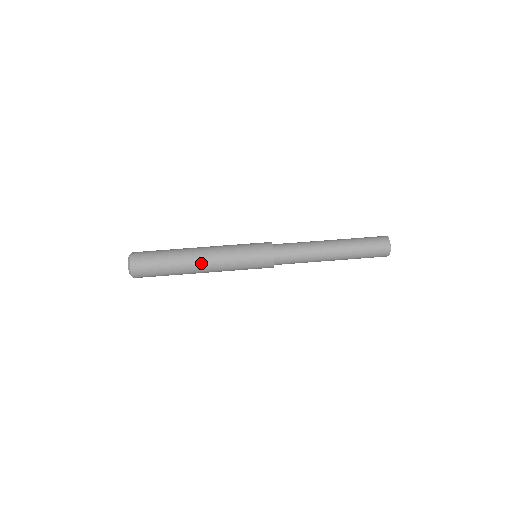
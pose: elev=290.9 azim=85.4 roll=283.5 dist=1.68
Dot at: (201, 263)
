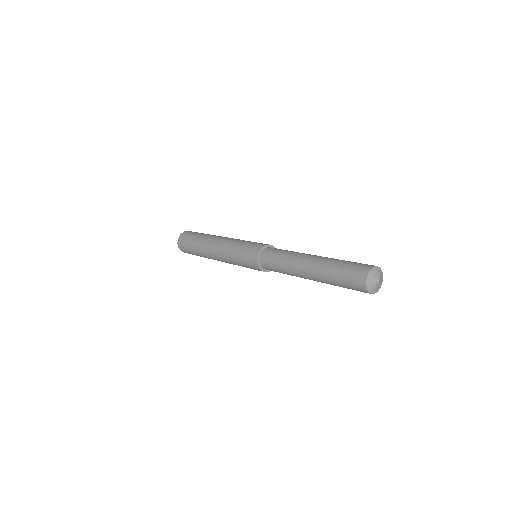
Dot at: occluded
